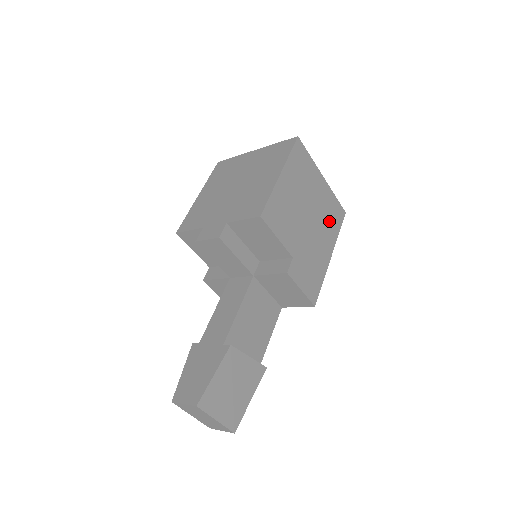
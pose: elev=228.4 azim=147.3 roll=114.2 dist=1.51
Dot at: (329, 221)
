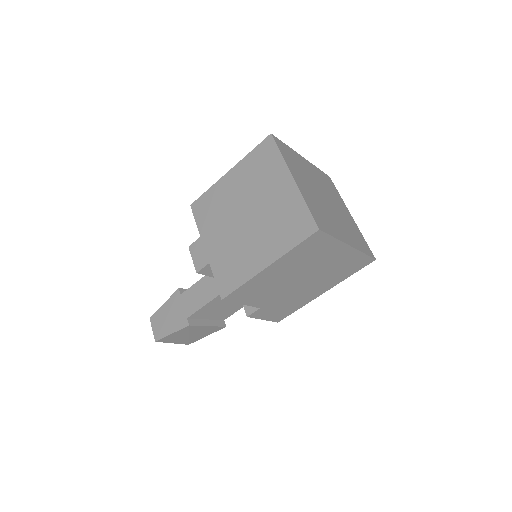
Dot at: (337, 273)
